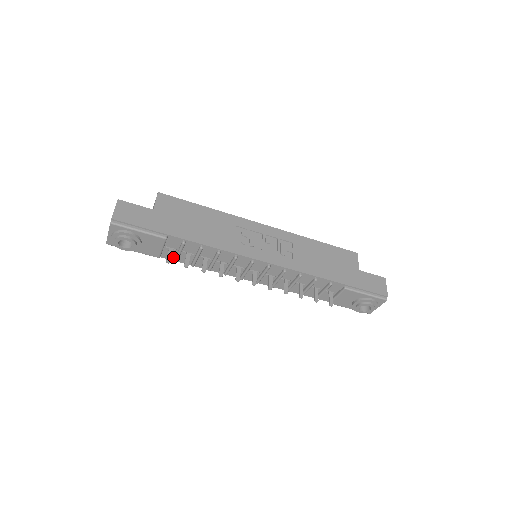
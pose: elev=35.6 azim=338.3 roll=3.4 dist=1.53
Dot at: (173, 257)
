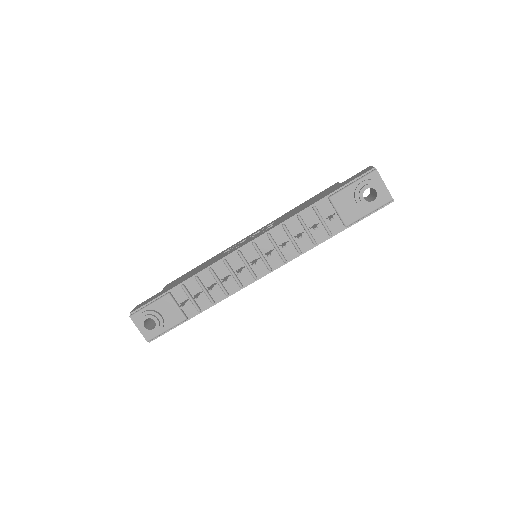
Dot at: (196, 310)
